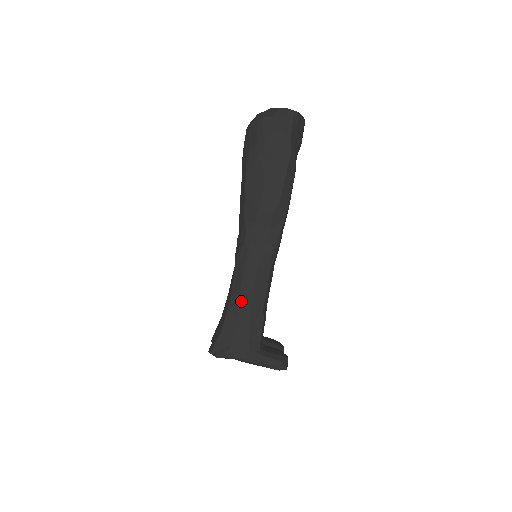
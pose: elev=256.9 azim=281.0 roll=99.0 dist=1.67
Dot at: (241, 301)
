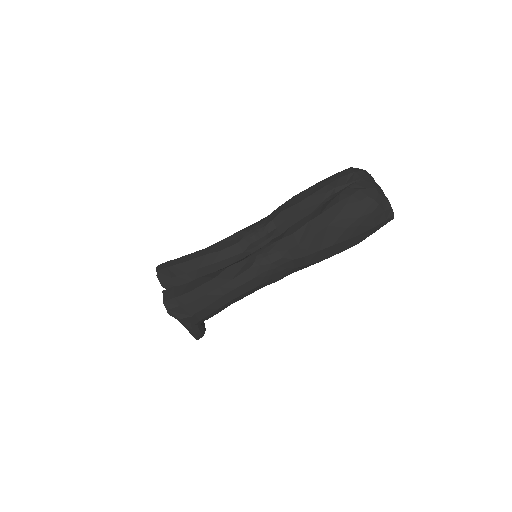
Dot at: (226, 296)
